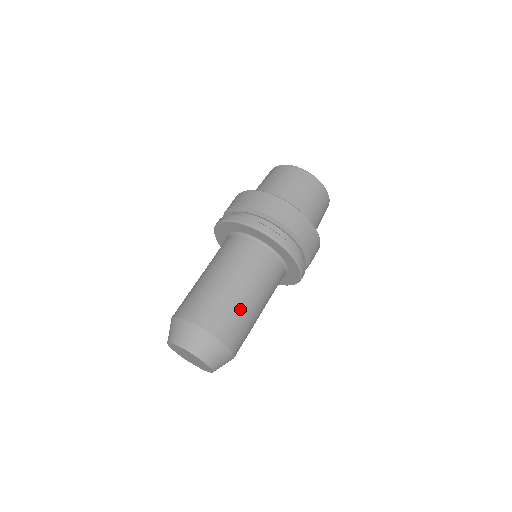
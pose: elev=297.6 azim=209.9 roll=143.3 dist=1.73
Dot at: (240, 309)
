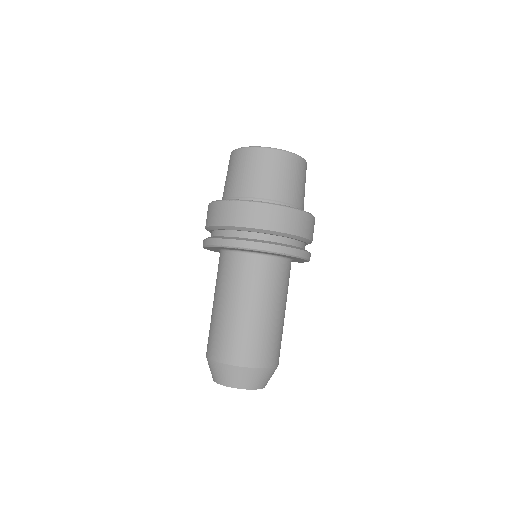
Dot at: occluded
